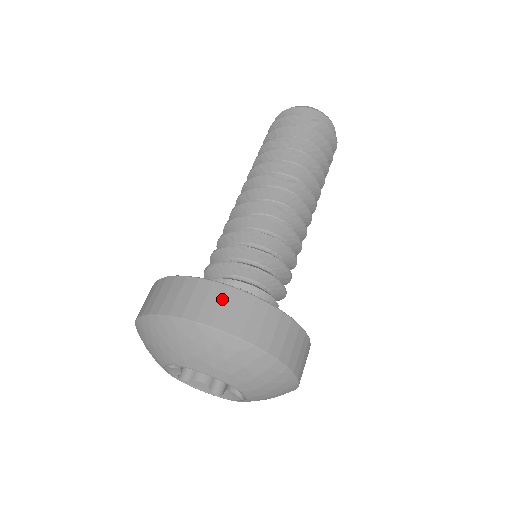
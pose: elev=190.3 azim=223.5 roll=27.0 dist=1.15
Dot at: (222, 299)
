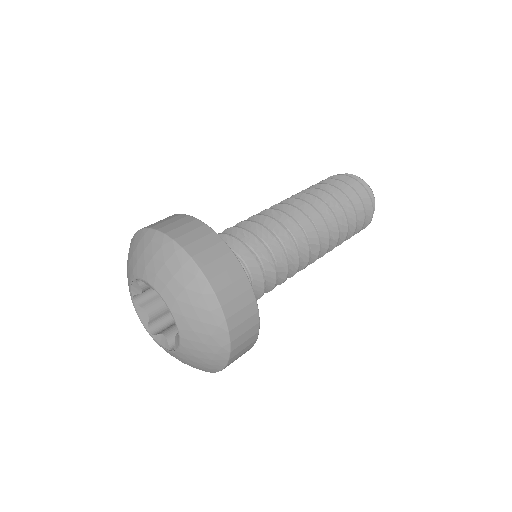
Dot at: (171, 218)
